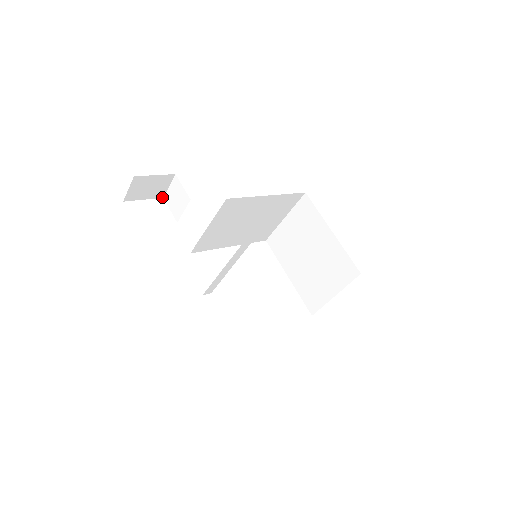
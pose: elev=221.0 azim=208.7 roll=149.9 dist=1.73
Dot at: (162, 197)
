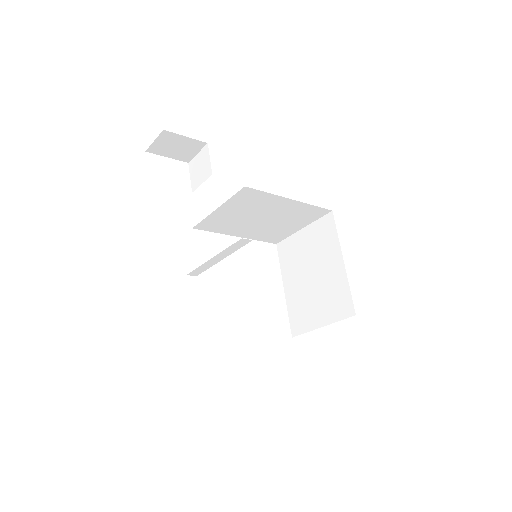
Dot at: (187, 162)
